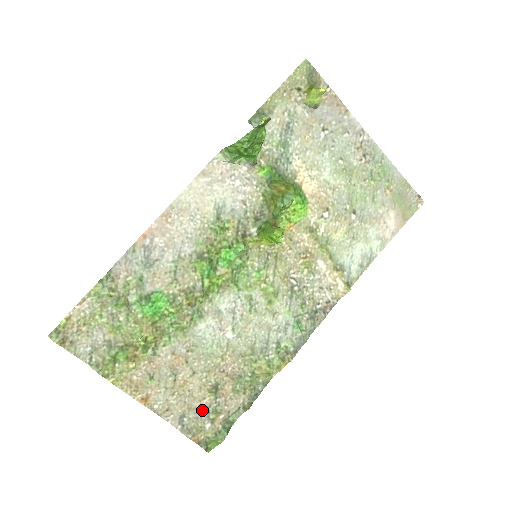
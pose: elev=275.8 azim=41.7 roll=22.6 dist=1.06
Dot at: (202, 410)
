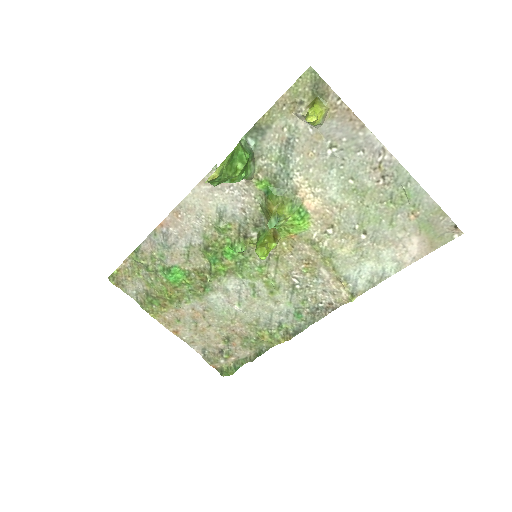
Dot at: (218, 350)
